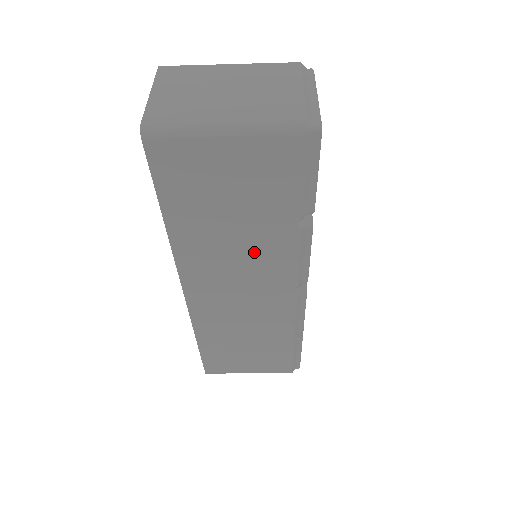
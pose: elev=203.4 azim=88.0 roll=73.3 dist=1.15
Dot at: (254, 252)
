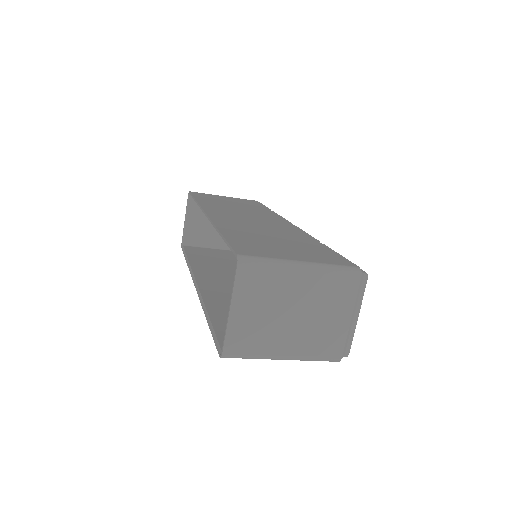
Dot at: occluded
